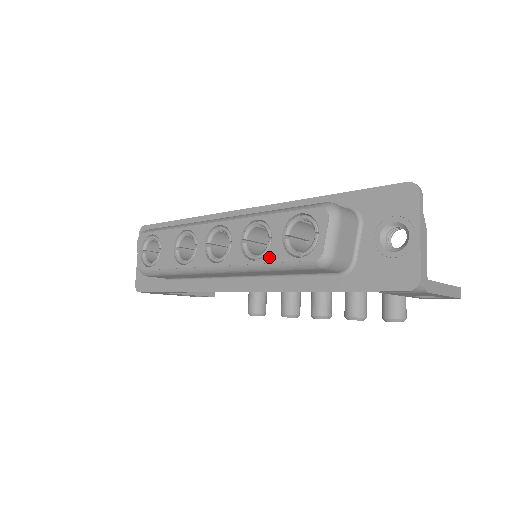
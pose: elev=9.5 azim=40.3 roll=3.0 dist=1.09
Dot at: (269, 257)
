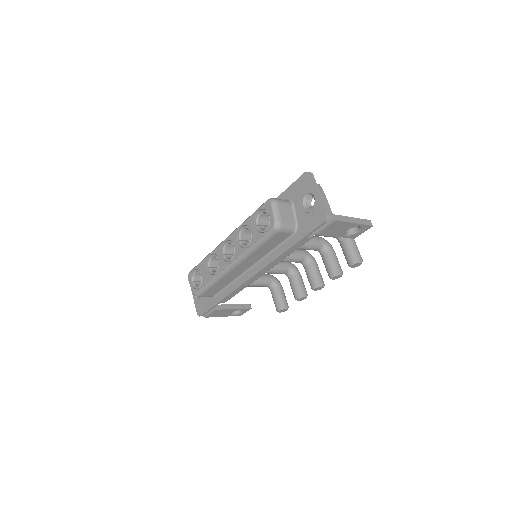
Dot at: (253, 241)
